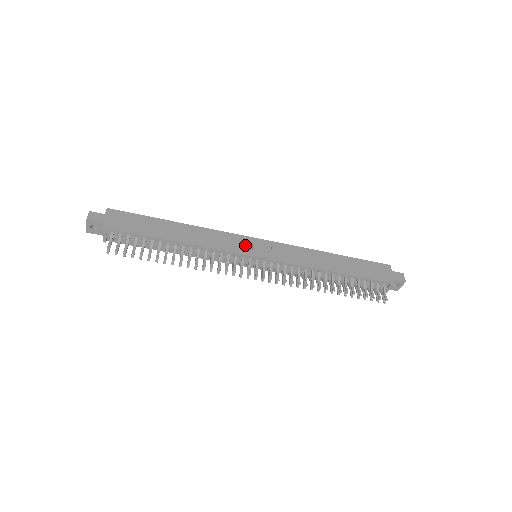
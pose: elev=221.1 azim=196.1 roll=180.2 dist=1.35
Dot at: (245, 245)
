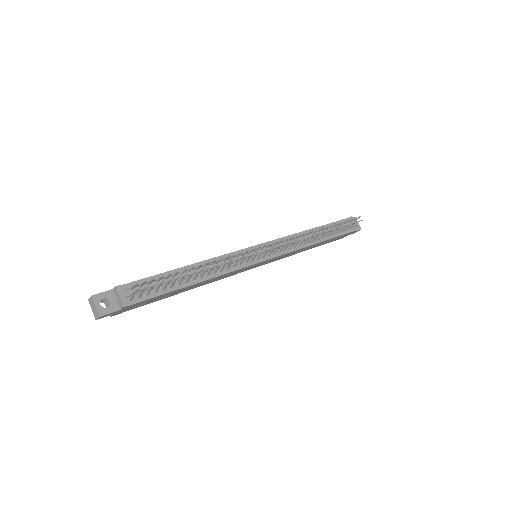
Dot at: occluded
